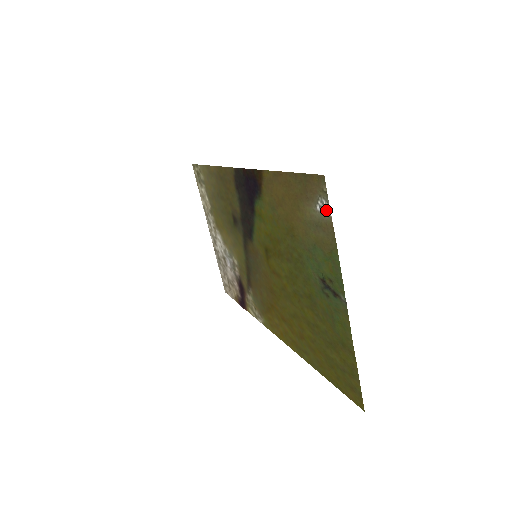
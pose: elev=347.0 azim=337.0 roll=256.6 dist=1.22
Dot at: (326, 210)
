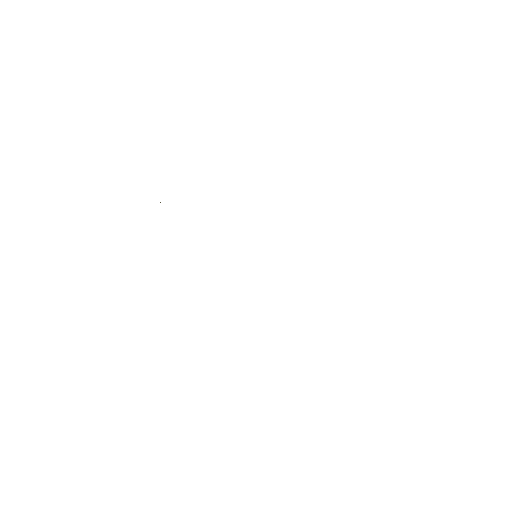
Dot at: occluded
